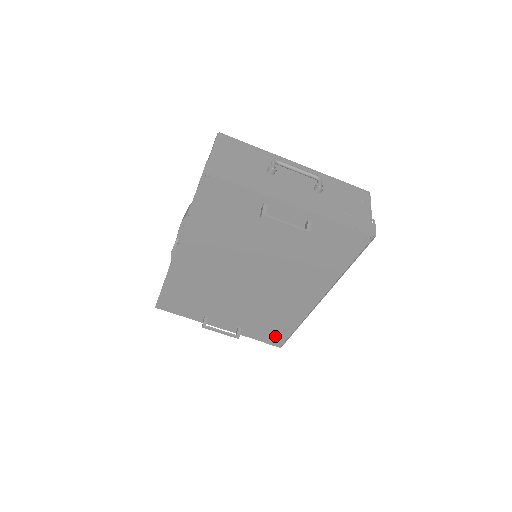
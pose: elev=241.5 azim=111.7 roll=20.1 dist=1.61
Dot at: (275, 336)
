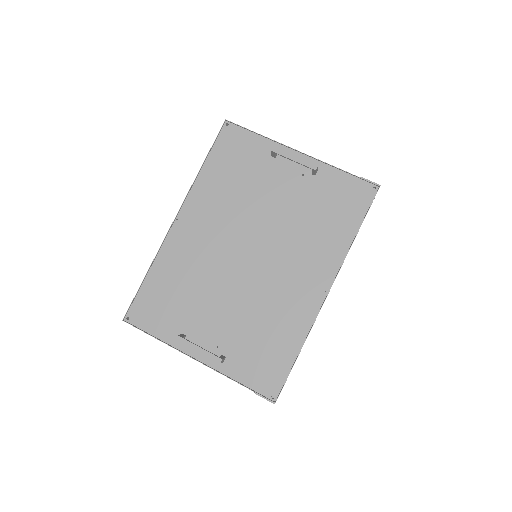
Dot at: (269, 374)
